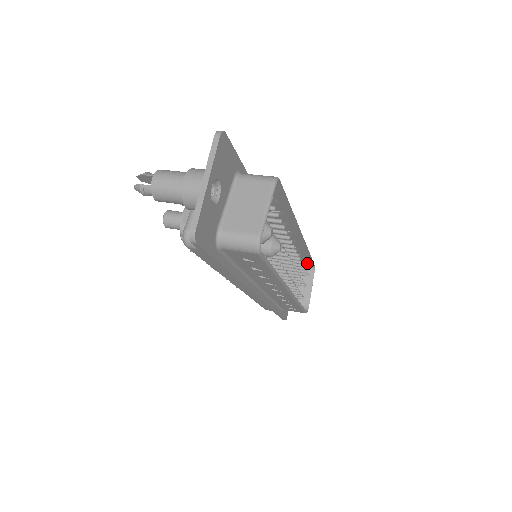
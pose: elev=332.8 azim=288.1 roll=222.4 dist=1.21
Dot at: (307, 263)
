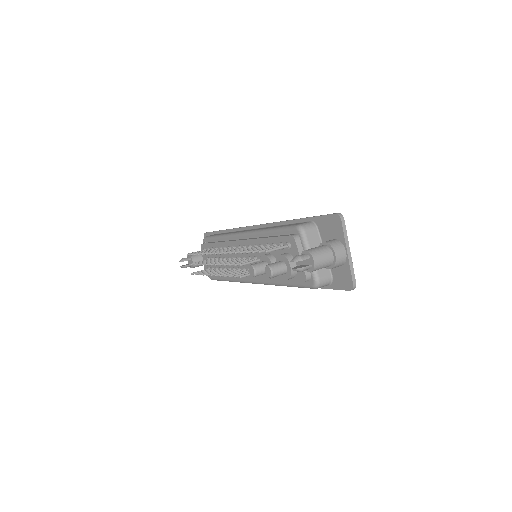
Dot at: occluded
